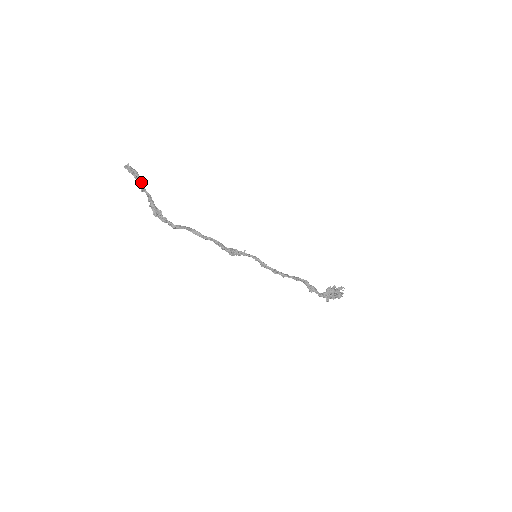
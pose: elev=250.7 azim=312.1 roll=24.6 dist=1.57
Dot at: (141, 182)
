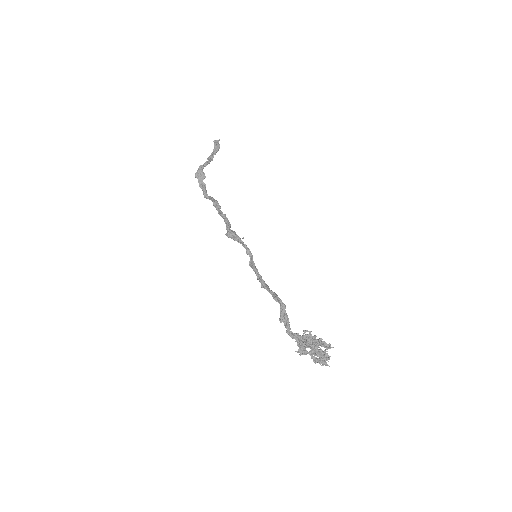
Dot at: (214, 153)
